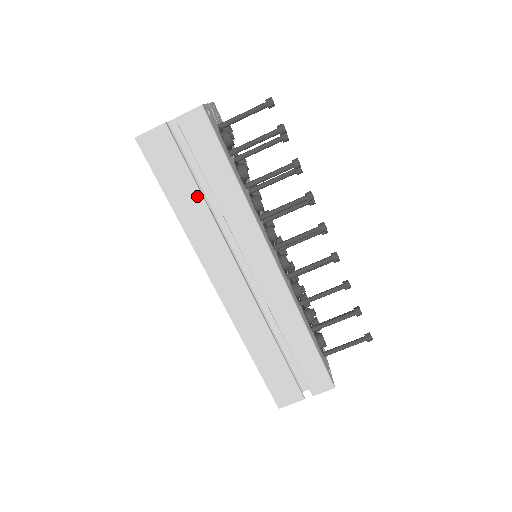
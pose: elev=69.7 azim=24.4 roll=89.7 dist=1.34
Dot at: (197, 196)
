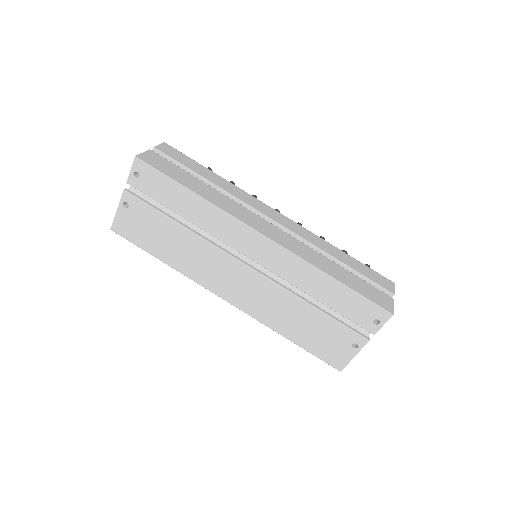
Dot at: (200, 182)
